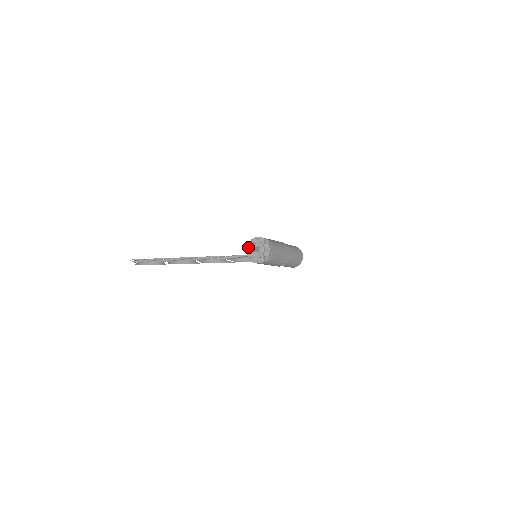
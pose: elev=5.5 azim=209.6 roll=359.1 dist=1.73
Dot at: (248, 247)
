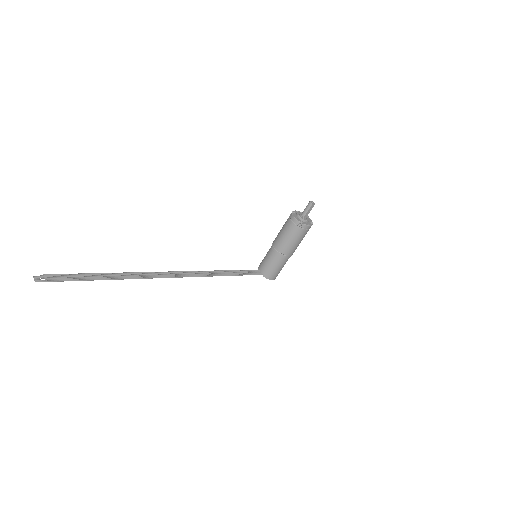
Dot at: (313, 202)
